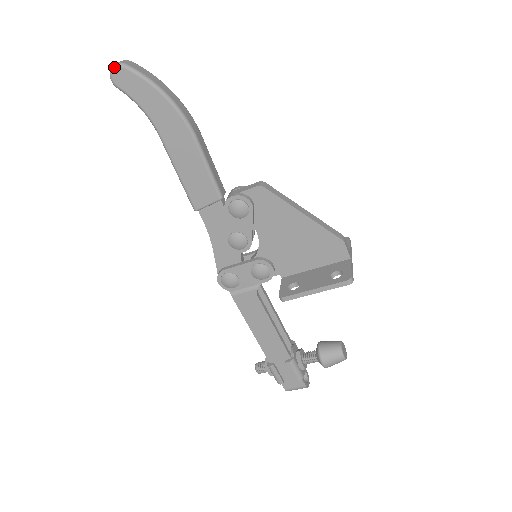
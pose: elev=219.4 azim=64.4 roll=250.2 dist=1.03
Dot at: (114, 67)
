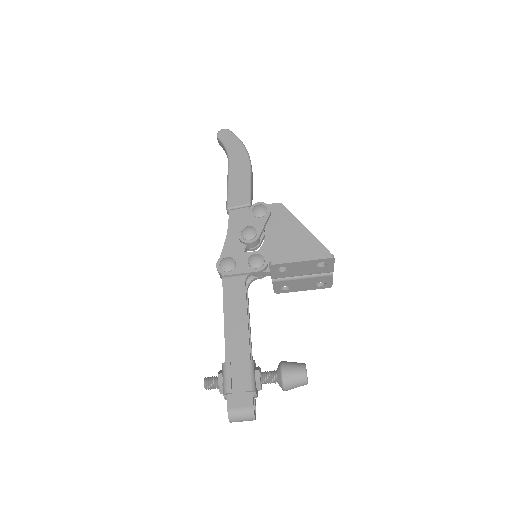
Dot at: (223, 129)
